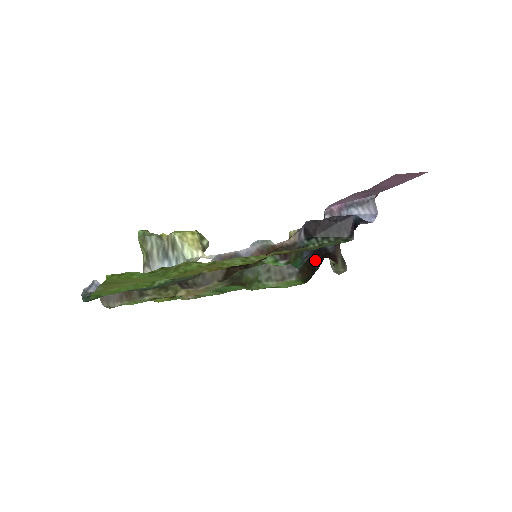
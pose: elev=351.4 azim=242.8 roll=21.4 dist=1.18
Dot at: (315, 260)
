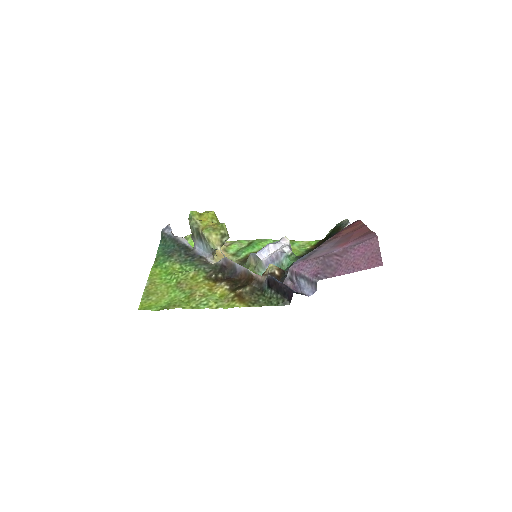
Dot at: occluded
